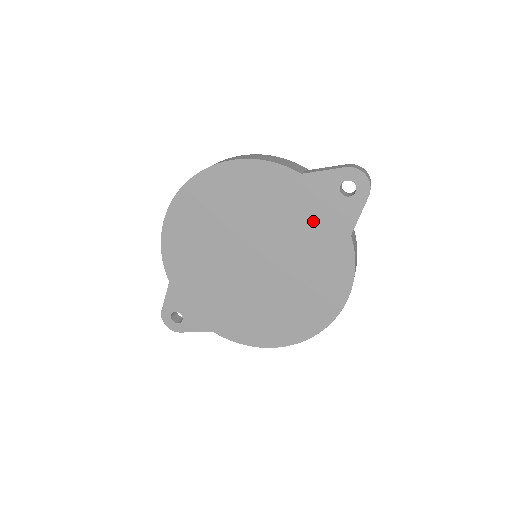
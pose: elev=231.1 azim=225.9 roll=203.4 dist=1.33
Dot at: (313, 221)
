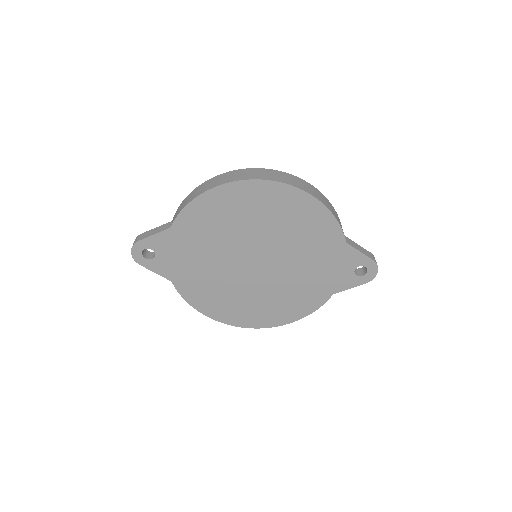
Dot at: (322, 271)
